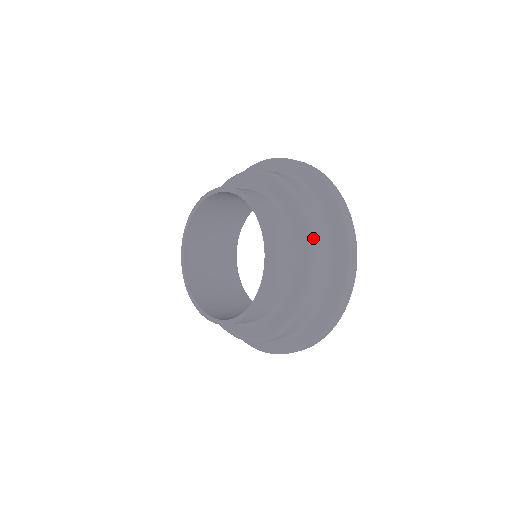
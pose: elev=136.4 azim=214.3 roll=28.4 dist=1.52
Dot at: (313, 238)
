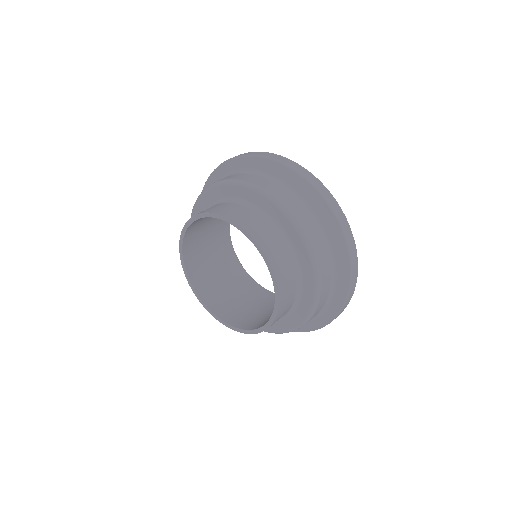
Dot at: (315, 310)
